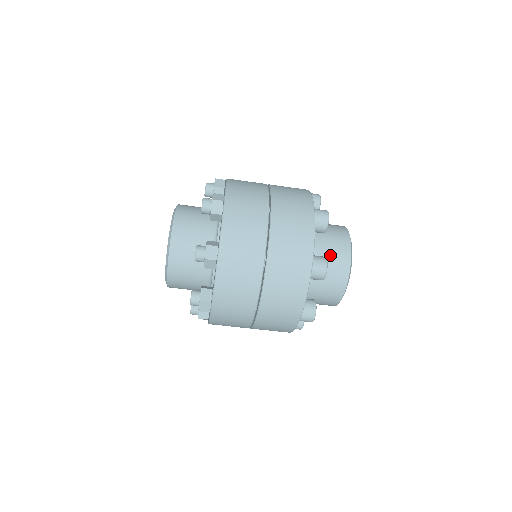
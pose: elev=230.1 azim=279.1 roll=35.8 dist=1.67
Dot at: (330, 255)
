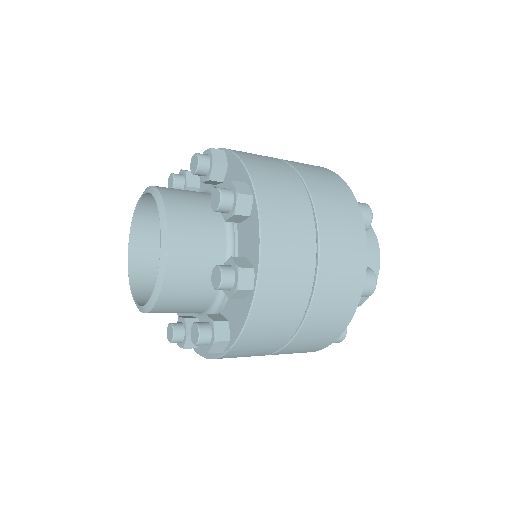
Dot at: occluded
